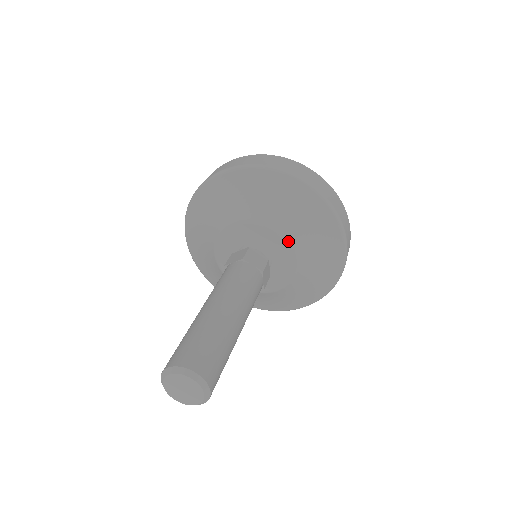
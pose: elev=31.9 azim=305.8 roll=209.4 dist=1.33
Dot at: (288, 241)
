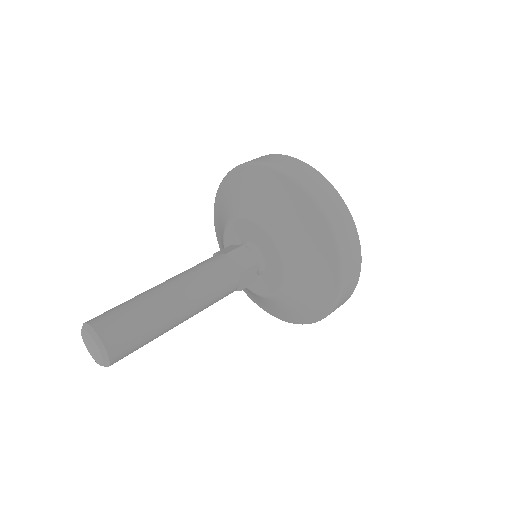
Dot at: (251, 219)
